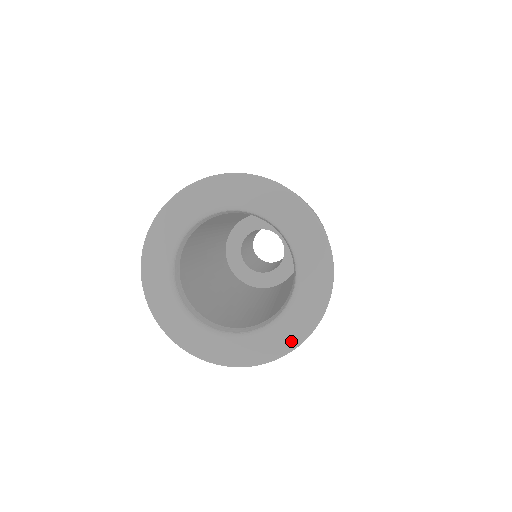
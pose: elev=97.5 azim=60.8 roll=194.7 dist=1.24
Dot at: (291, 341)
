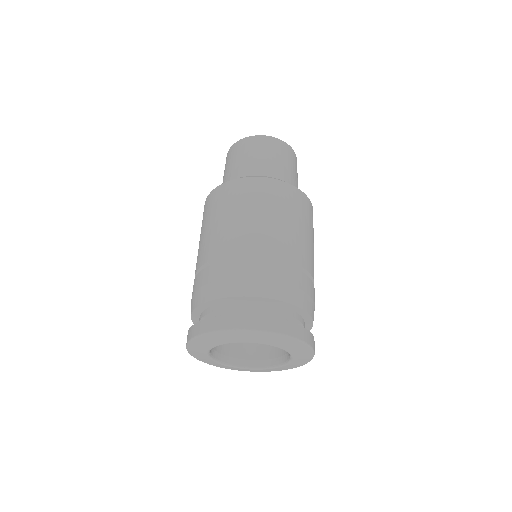
Dot at: (298, 366)
